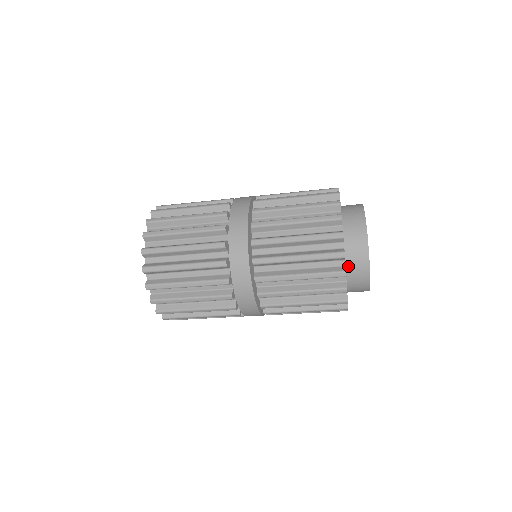
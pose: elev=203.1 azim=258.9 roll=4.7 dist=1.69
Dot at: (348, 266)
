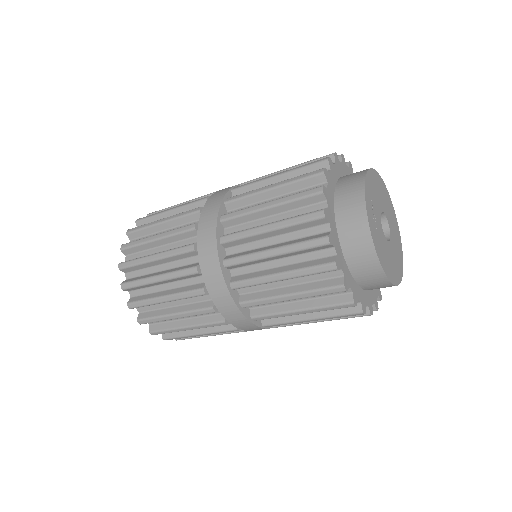
Dot at: (353, 270)
